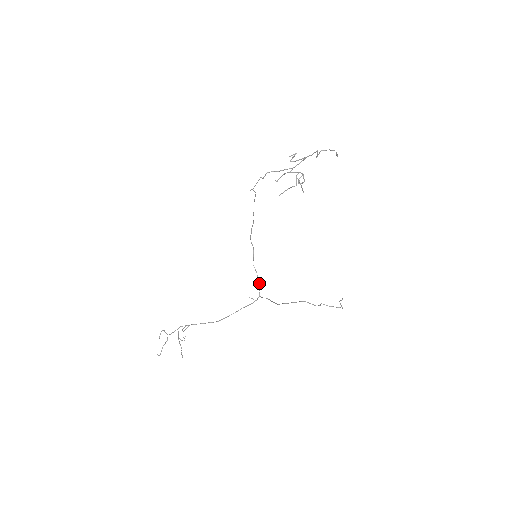
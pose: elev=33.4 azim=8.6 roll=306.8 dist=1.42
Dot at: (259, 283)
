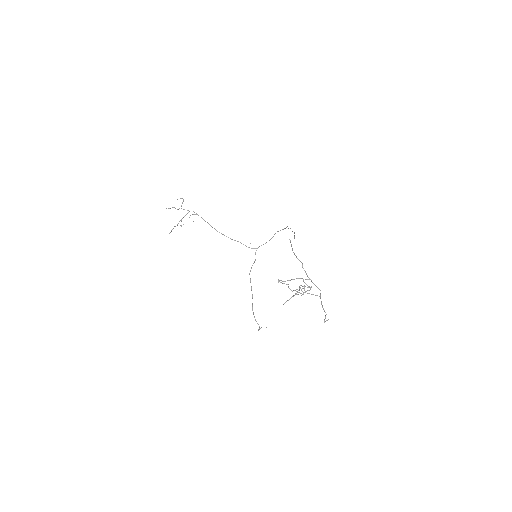
Dot at: occluded
